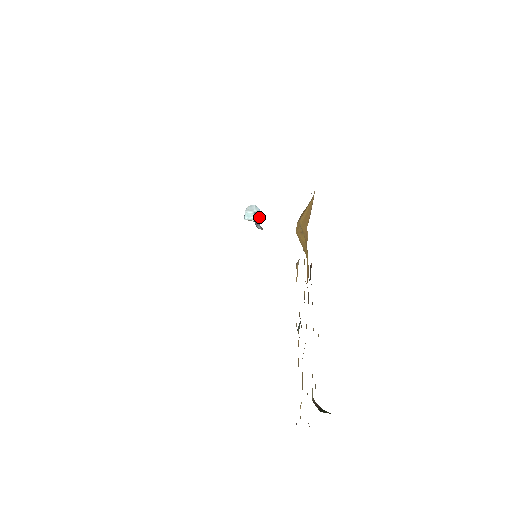
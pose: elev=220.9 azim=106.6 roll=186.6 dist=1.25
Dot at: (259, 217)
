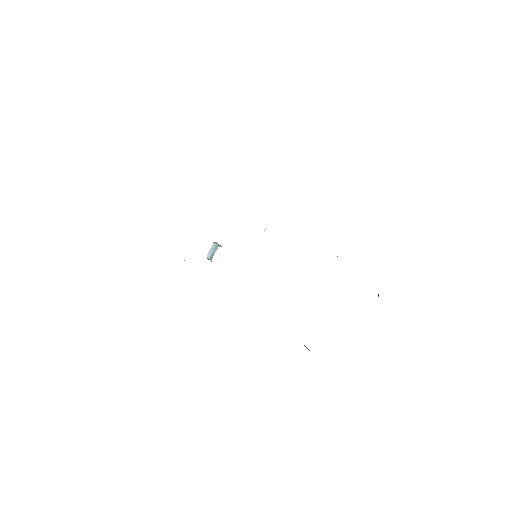
Dot at: occluded
